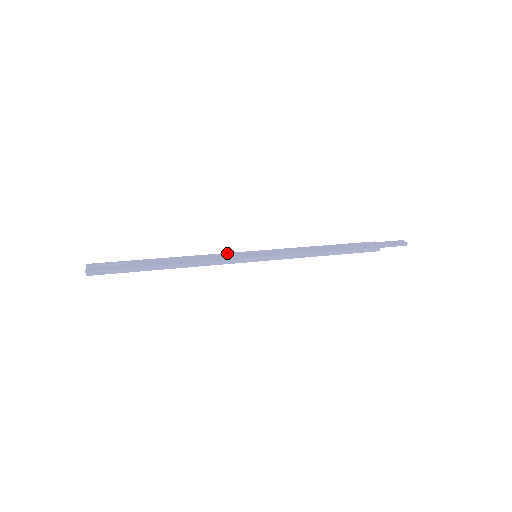
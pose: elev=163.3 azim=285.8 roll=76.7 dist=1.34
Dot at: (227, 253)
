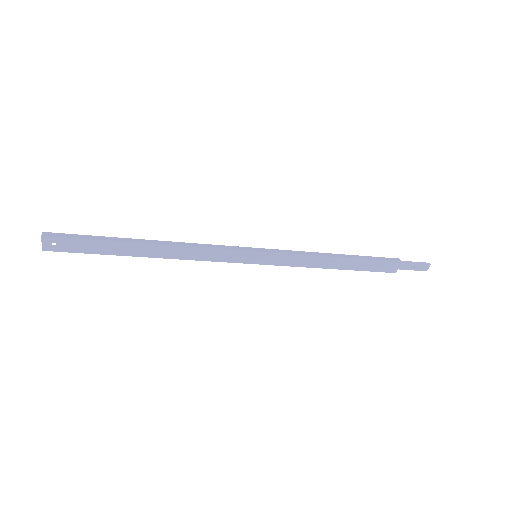
Dot at: occluded
